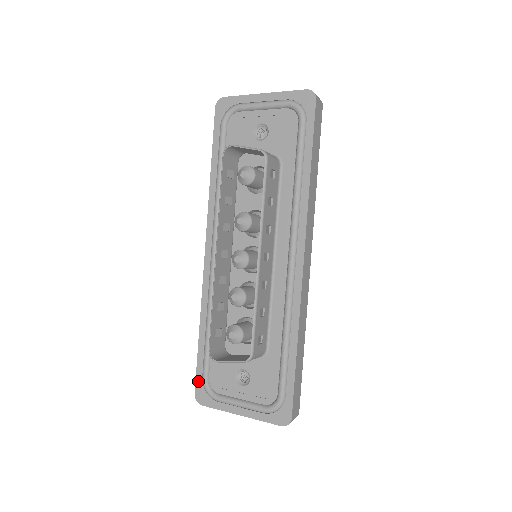
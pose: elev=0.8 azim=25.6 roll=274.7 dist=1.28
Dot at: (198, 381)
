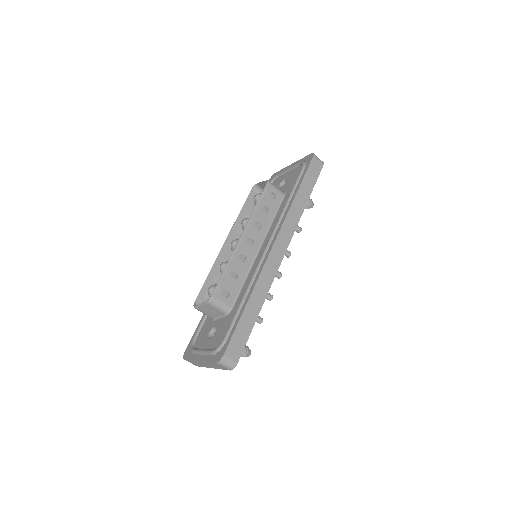
Dot at: (190, 342)
